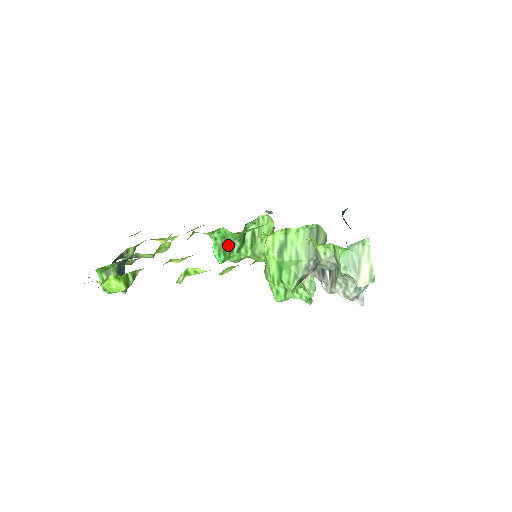
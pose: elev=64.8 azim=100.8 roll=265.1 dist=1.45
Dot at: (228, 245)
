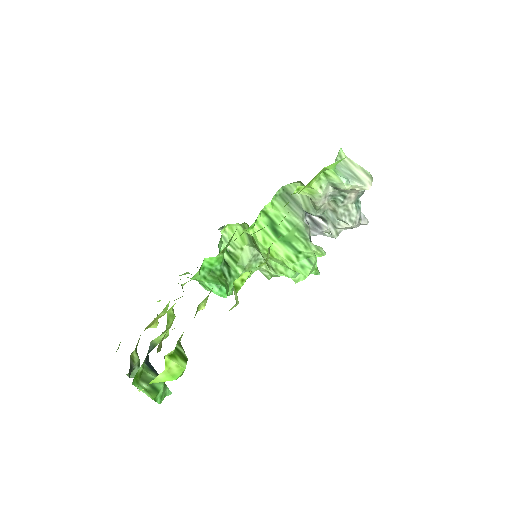
Dot at: (219, 275)
